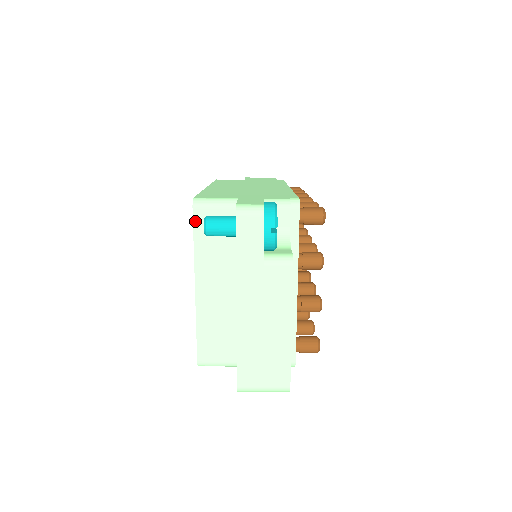
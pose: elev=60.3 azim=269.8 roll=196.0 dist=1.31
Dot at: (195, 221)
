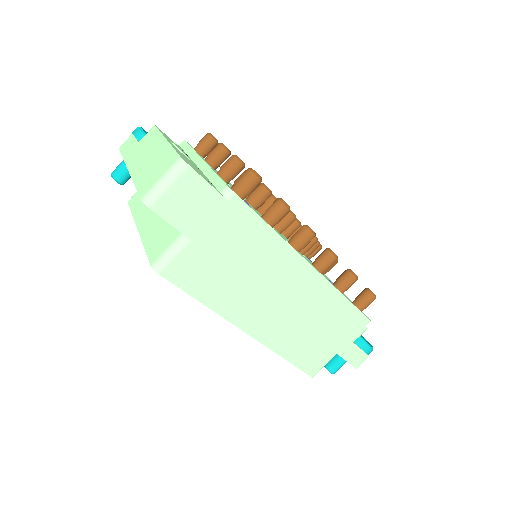
Dot at: (130, 205)
